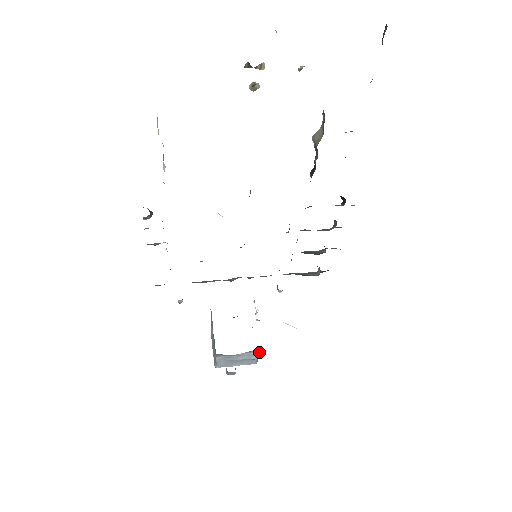
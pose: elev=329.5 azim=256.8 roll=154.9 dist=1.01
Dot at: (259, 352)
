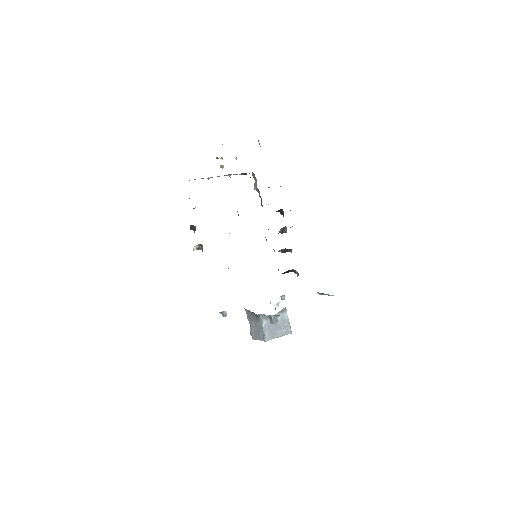
Dot at: occluded
